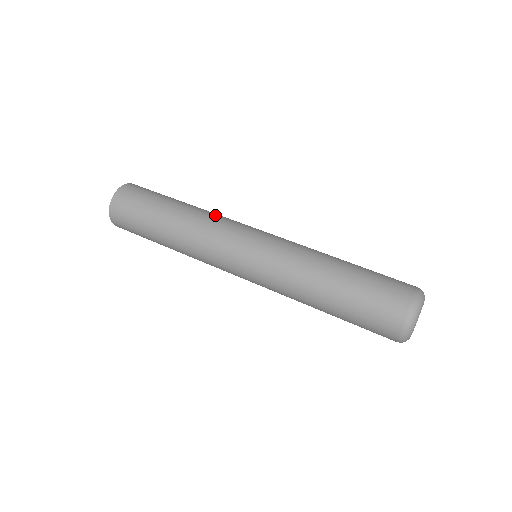
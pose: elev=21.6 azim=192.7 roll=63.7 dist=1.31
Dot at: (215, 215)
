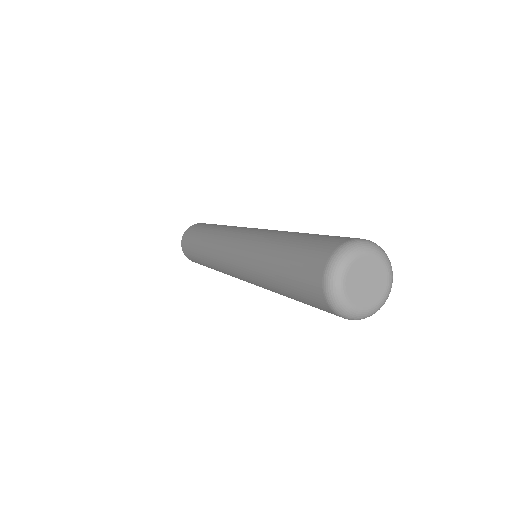
Dot at: occluded
